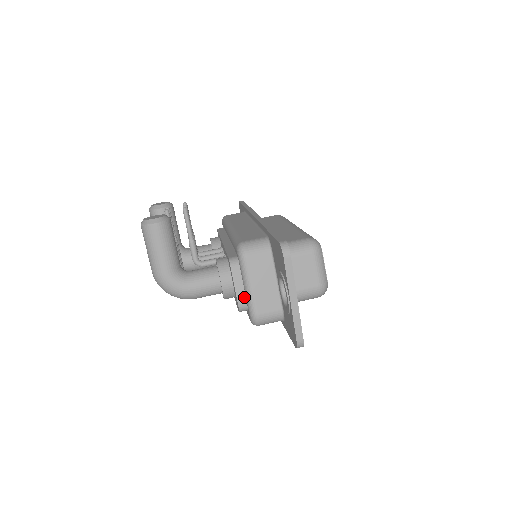
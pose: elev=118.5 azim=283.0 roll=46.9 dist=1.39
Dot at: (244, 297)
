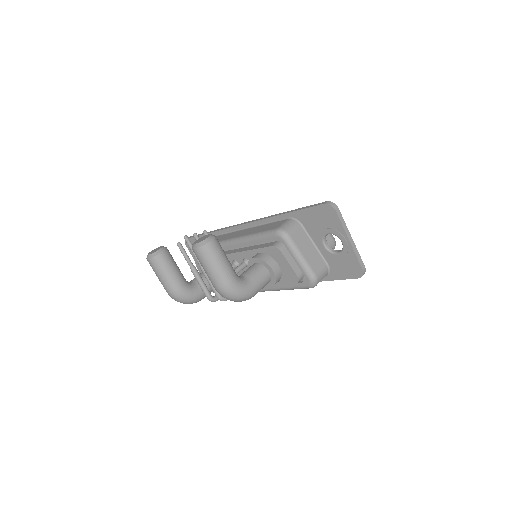
Dot at: (298, 269)
